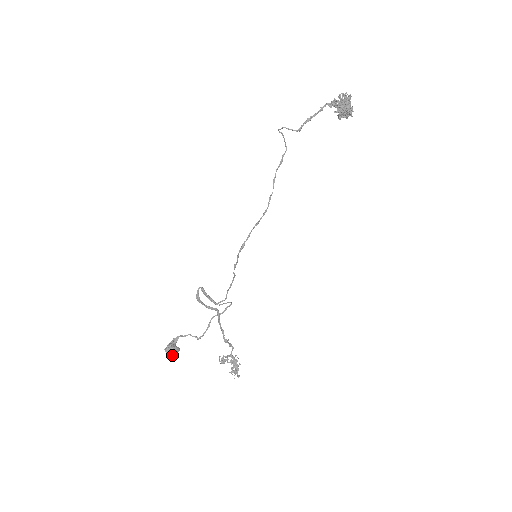
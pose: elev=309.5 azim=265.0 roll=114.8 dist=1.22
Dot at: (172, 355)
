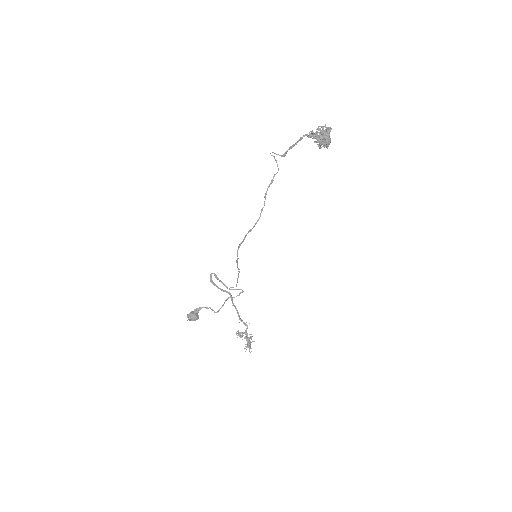
Dot at: (192, 320)
